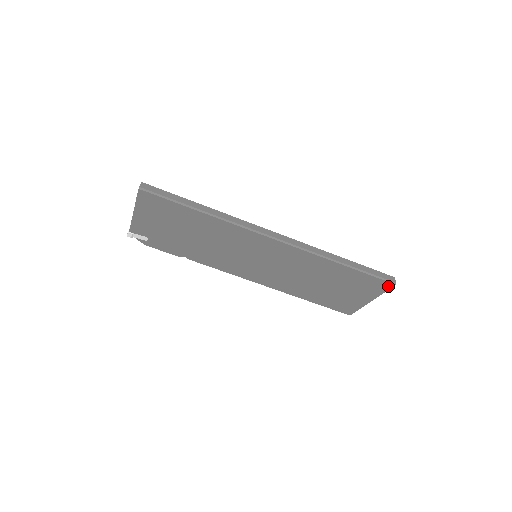
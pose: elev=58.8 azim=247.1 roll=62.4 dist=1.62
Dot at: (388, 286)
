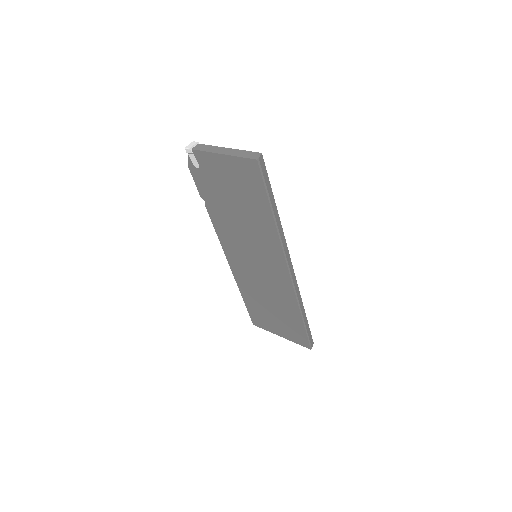
Dot at: (305, 345)
